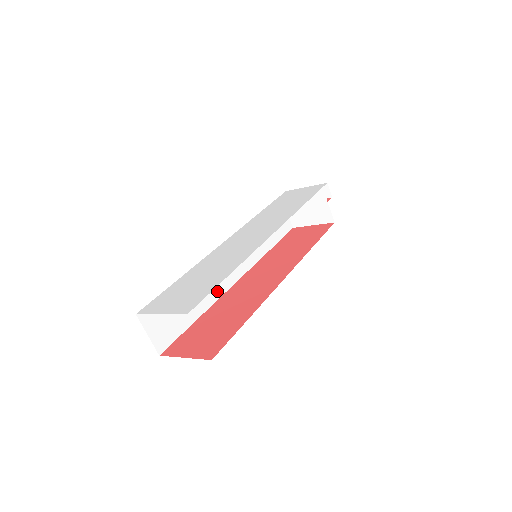
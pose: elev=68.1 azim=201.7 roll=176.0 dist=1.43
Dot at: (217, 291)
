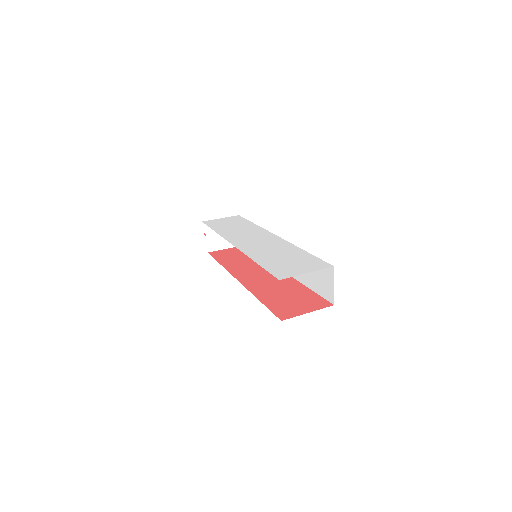
Dot at: occluded
